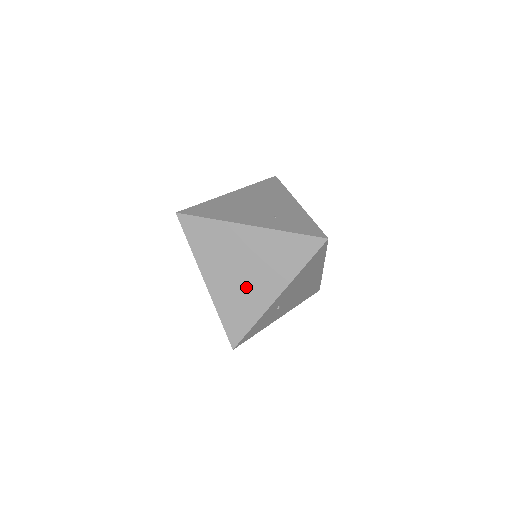
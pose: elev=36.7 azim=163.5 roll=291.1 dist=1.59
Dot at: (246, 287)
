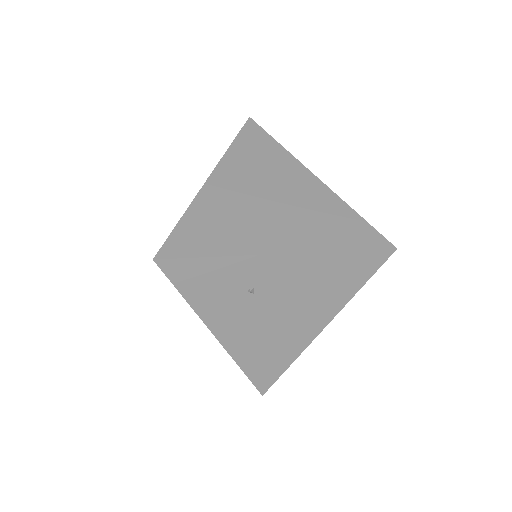
Dot at: (253, 216)
